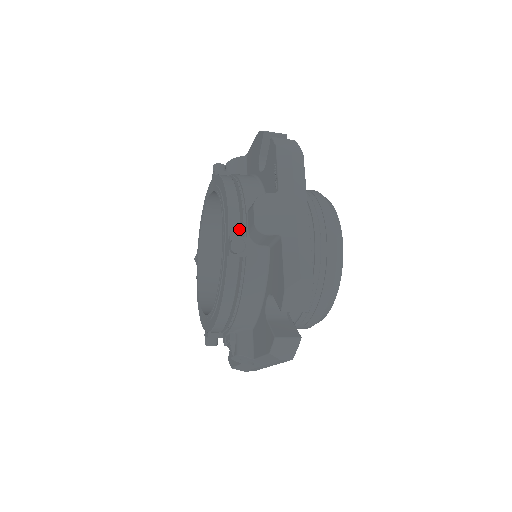
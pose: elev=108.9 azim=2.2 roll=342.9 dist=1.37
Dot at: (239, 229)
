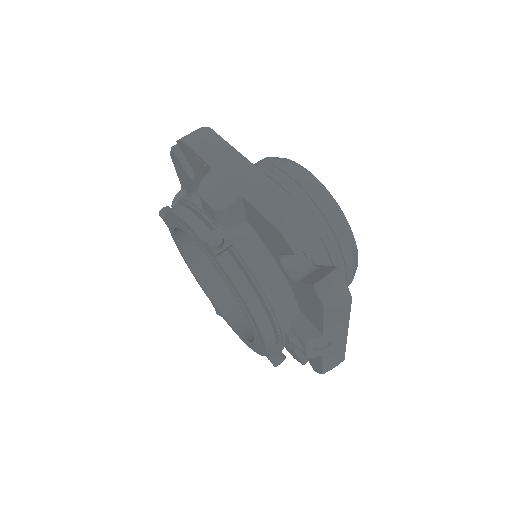
Dot at: (207, 229)
